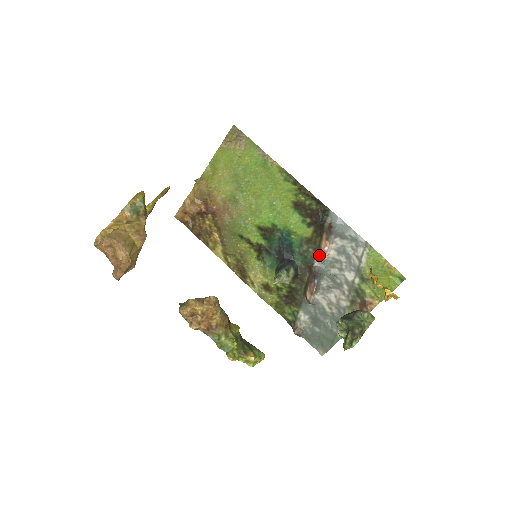
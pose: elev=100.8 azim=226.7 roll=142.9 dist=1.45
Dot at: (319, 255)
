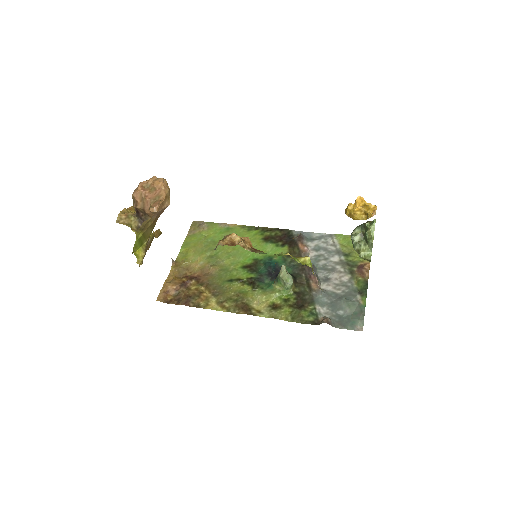
Dot at: occluded
